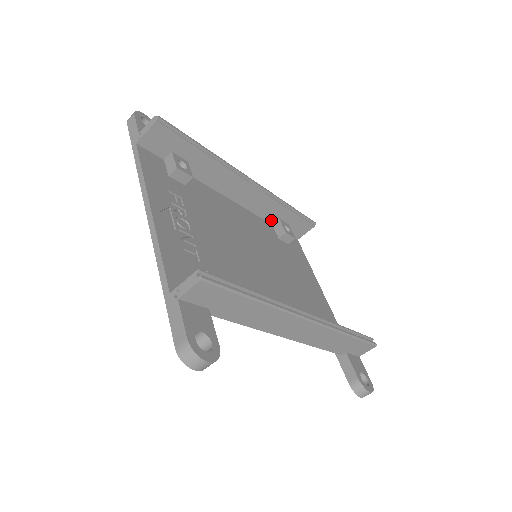
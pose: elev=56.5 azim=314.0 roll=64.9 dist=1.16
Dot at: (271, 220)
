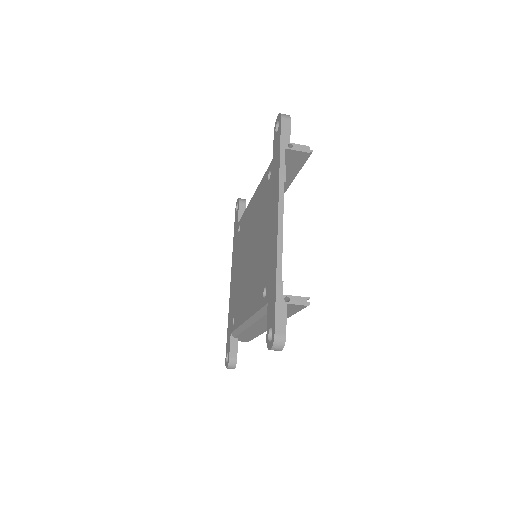
Dot at: occluded
